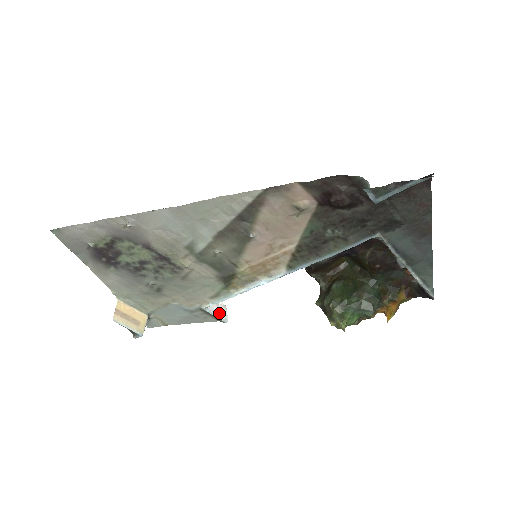
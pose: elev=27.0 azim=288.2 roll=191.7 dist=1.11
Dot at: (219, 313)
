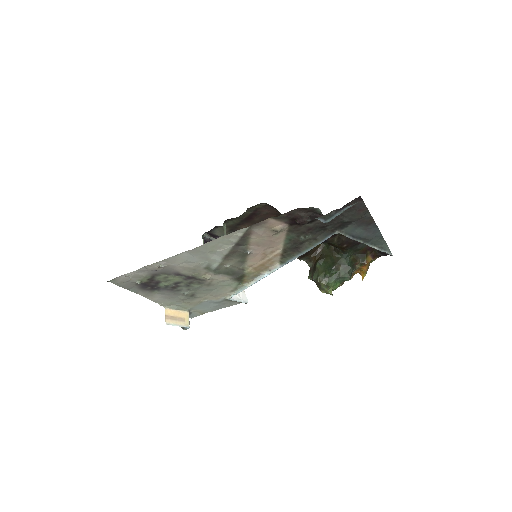
Dot at: (240, 298)
